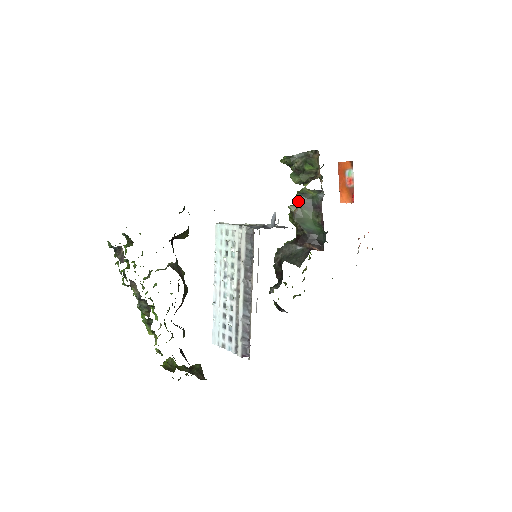
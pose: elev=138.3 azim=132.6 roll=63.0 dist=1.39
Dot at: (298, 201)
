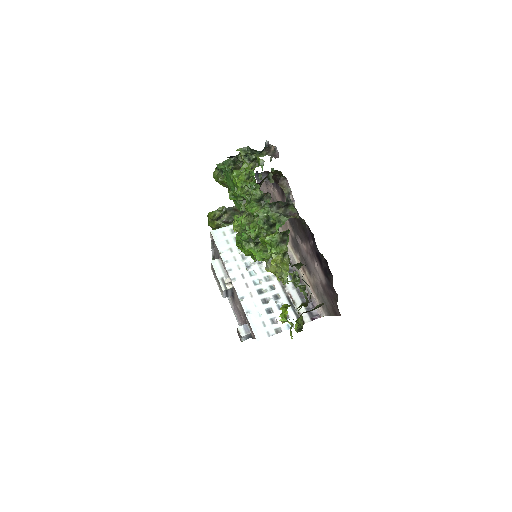
Dot at: occluded
